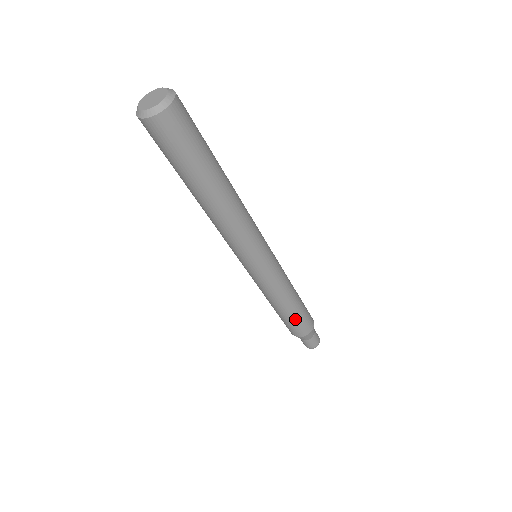
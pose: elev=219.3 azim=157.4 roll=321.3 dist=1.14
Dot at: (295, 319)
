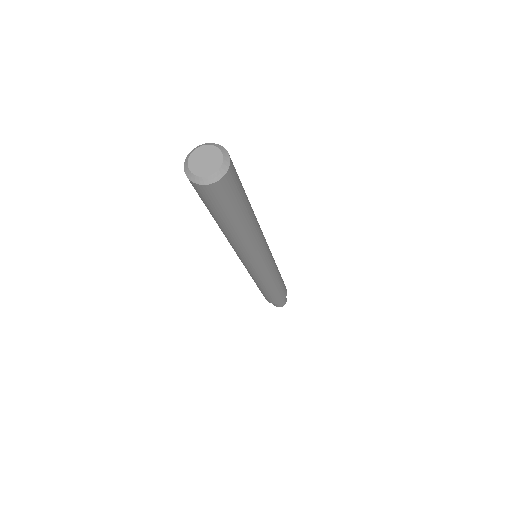
Dot at: (278, 293)
